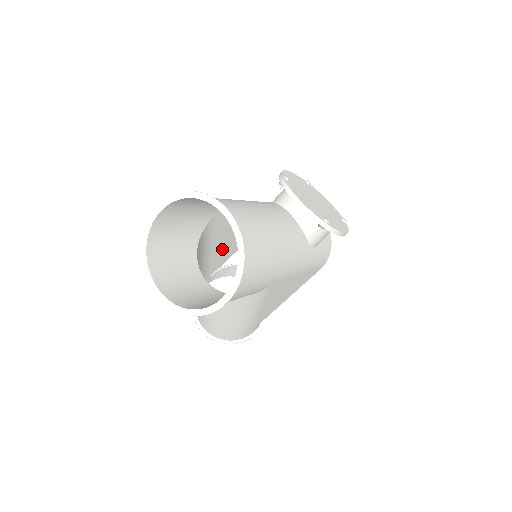
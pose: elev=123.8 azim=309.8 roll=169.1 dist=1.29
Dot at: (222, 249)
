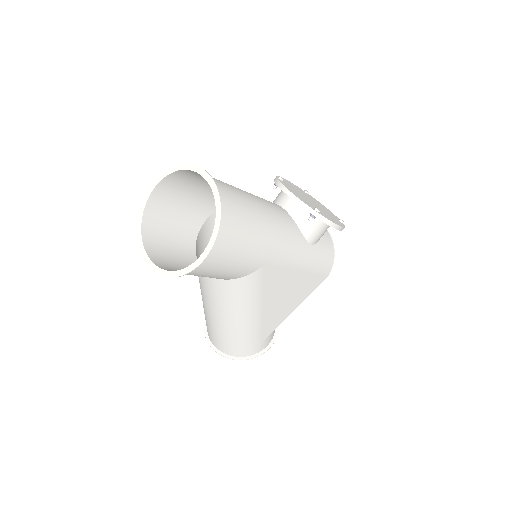
Dot at: occluded
